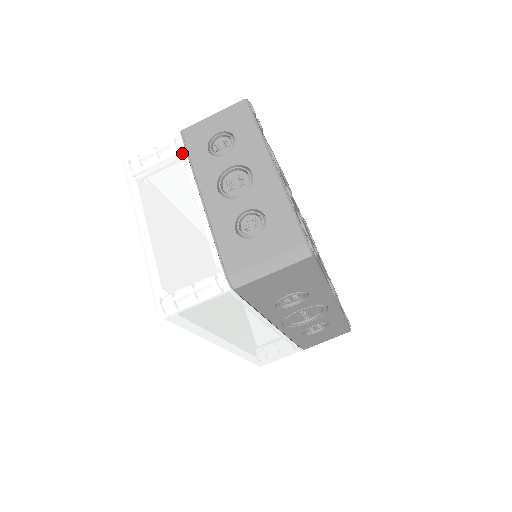
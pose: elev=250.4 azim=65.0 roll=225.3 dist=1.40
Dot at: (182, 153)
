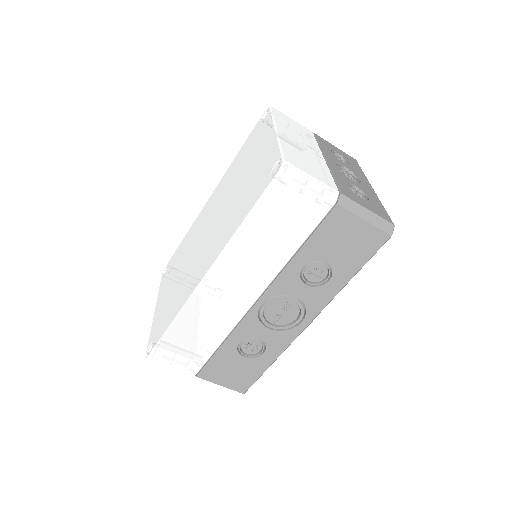
Dot at: (314, 138)
